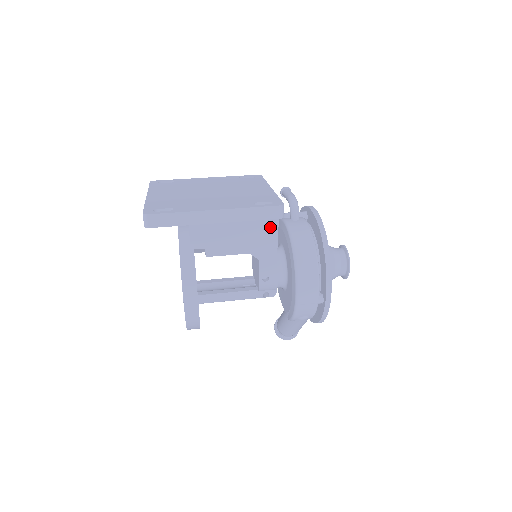
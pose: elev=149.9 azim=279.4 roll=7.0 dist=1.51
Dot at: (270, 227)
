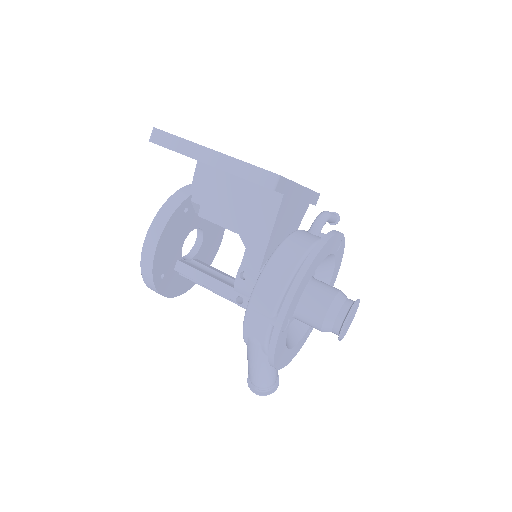
Dot at: (269, 211)
